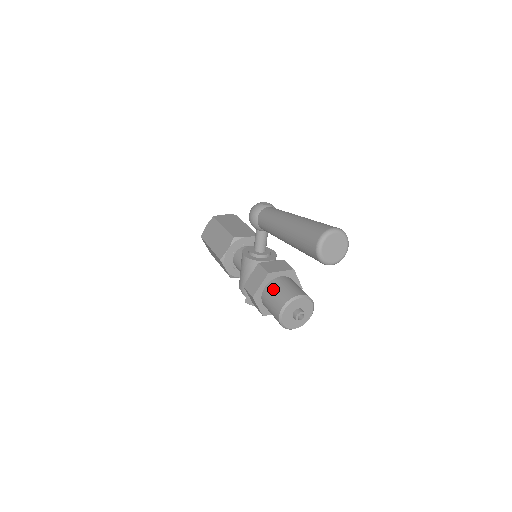
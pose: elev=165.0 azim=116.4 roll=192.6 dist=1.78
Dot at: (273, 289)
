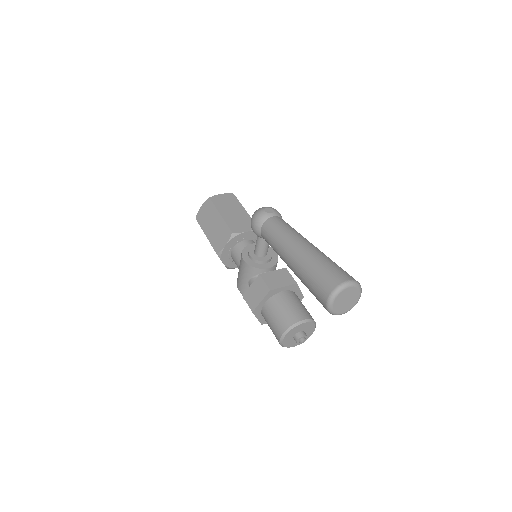
Dot at: (274, 308)
